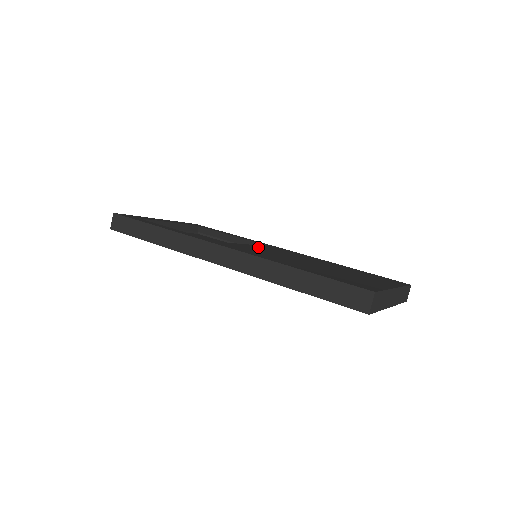
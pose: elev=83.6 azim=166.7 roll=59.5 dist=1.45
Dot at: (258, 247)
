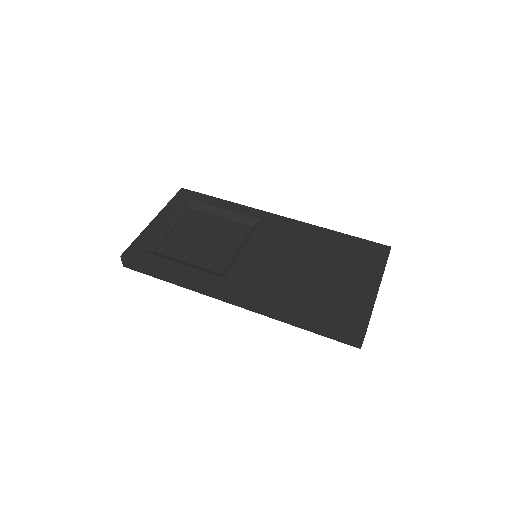
Dot at: (256, 248)
